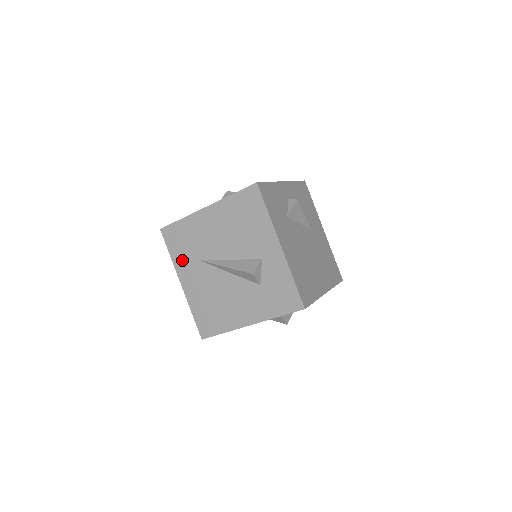
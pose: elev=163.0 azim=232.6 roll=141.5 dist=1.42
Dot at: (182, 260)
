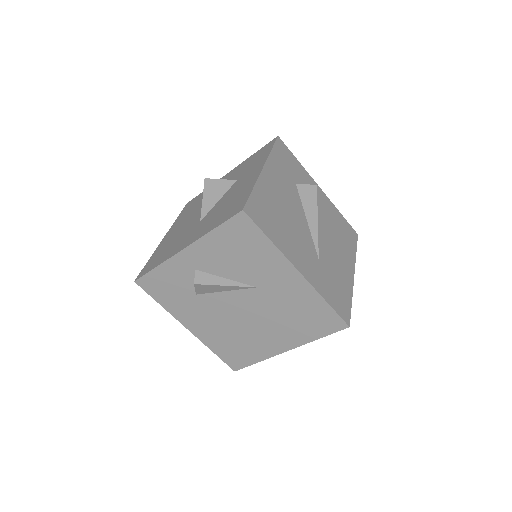
Dot at: occluded
